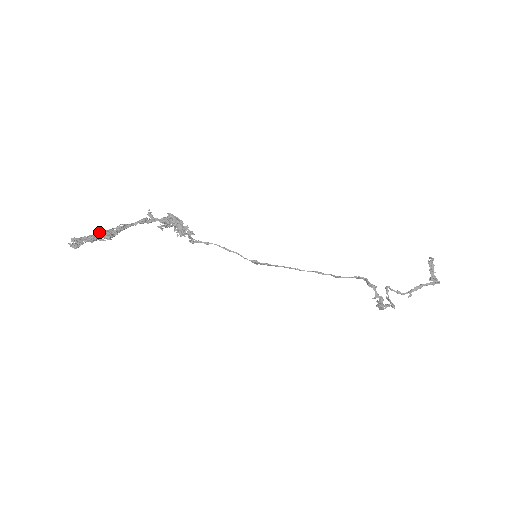
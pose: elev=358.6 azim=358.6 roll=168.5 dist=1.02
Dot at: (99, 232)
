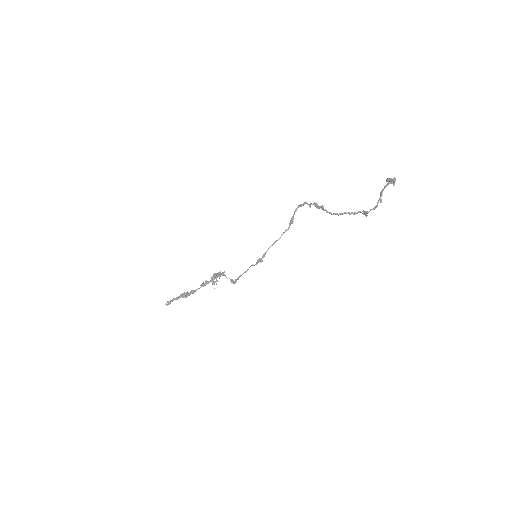
Dot at: (180, 296)
